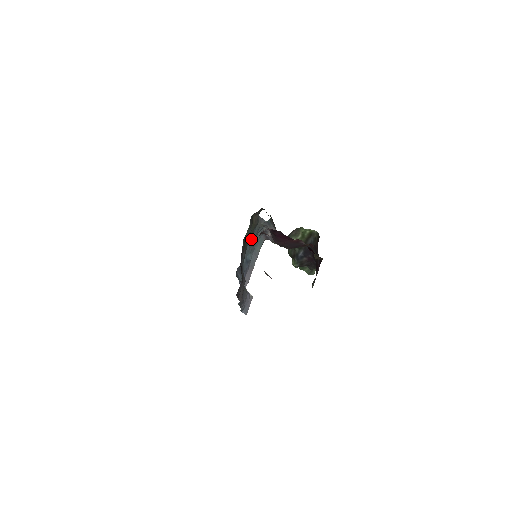
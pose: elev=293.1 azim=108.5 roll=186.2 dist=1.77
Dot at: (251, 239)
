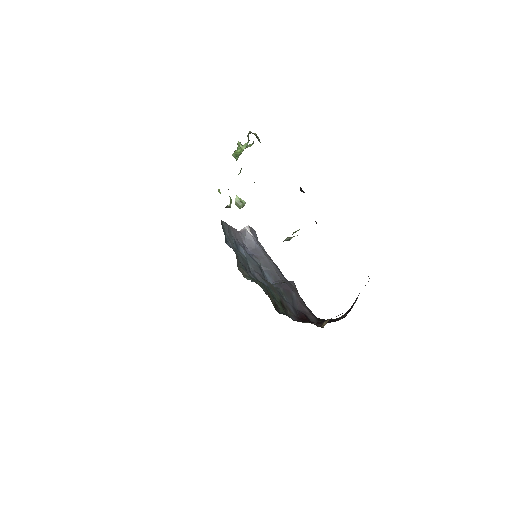
Dot at: (244, 265)
